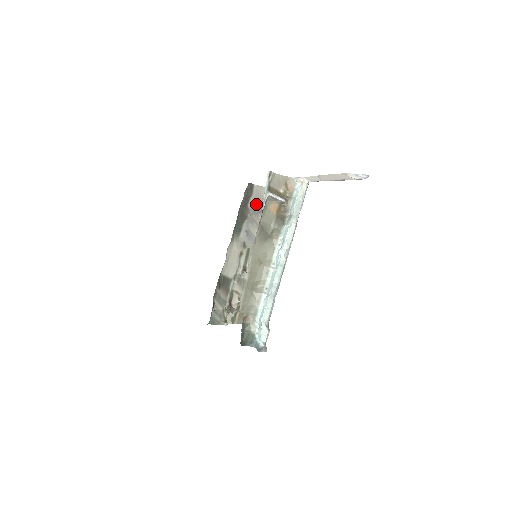
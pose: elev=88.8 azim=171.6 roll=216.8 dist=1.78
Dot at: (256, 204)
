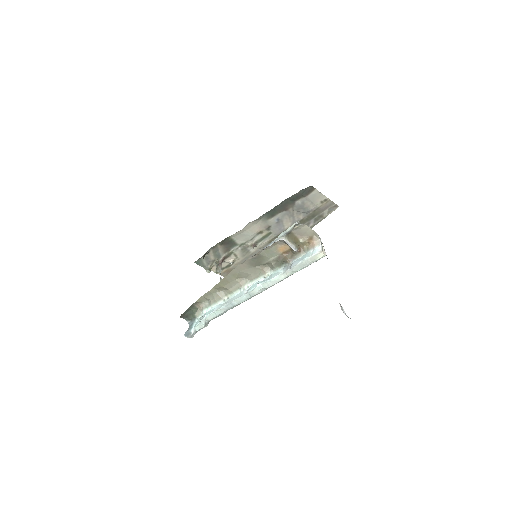
Dot at: (305, 205)
